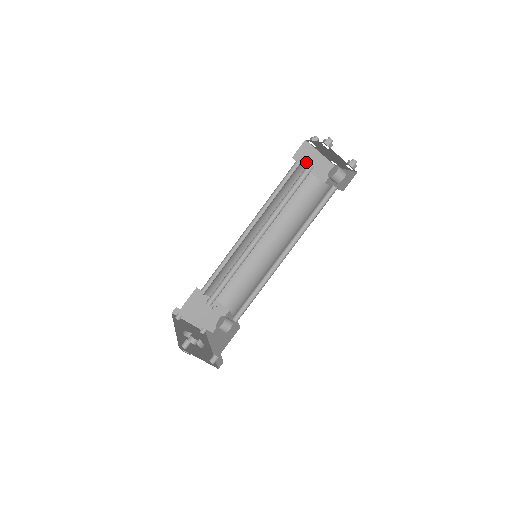
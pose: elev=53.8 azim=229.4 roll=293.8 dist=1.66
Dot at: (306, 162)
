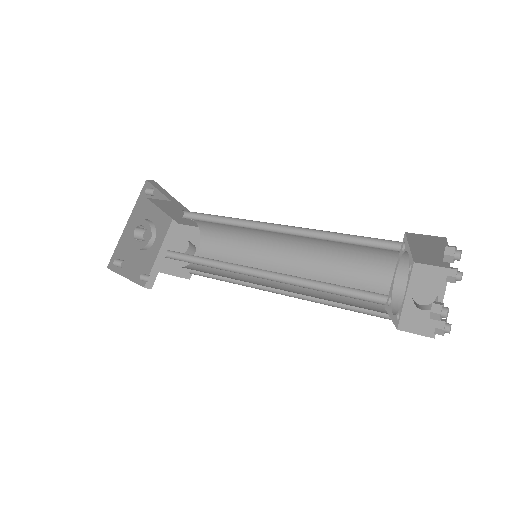
Dot at: (418, 244)
